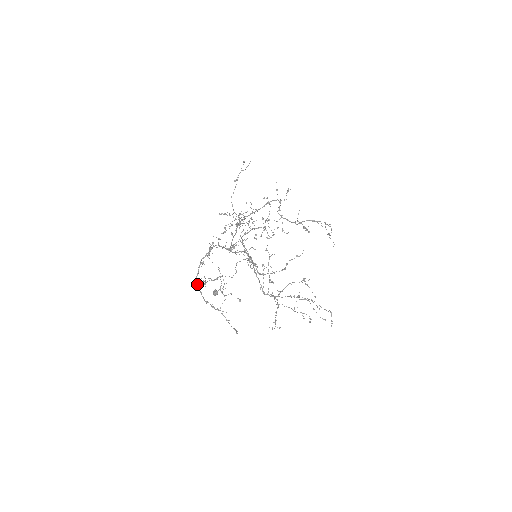
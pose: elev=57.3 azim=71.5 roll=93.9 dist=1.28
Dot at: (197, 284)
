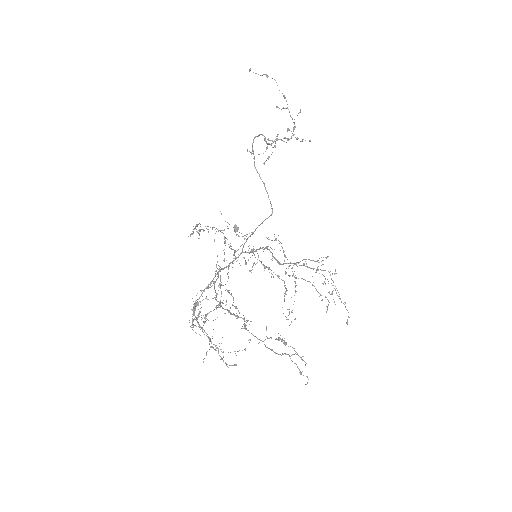
Dot at: occluded
